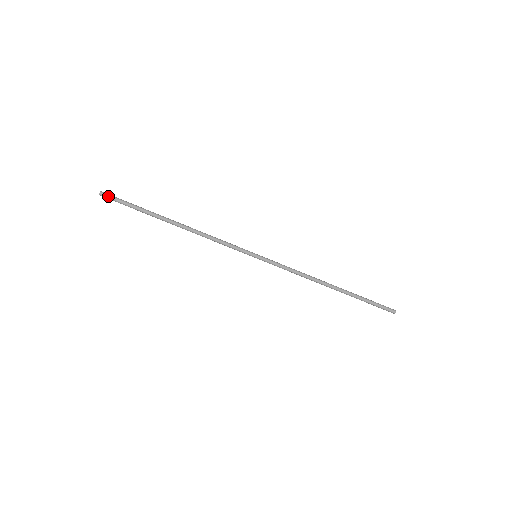
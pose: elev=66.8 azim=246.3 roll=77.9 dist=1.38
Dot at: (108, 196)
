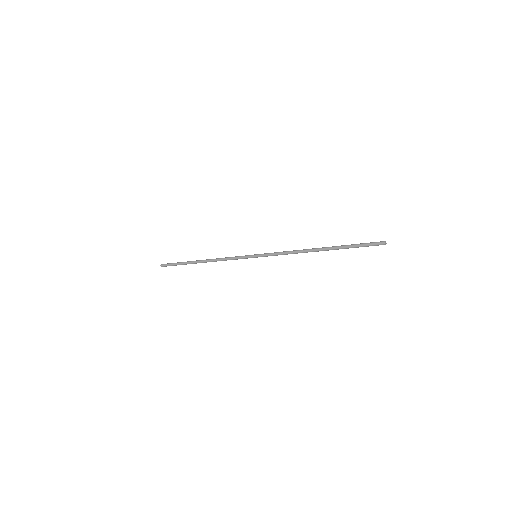
Dot at: (165, 266)
